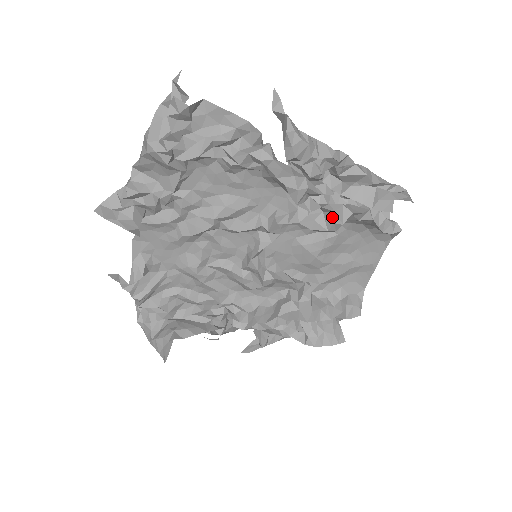
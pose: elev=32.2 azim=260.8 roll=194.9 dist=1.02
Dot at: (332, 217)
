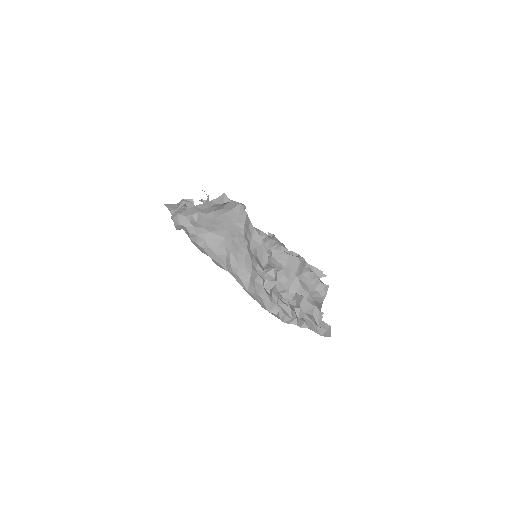
Dot at: (298, 256)
